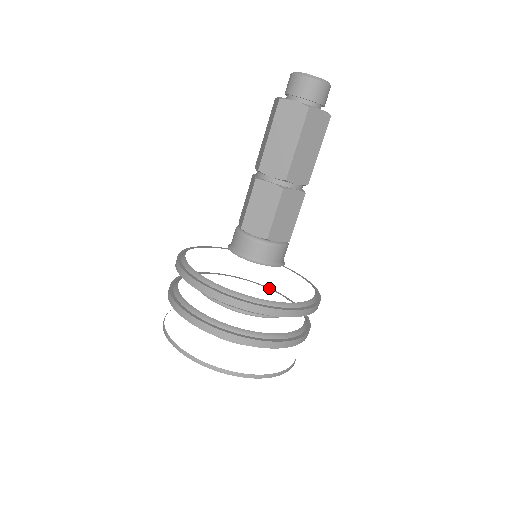
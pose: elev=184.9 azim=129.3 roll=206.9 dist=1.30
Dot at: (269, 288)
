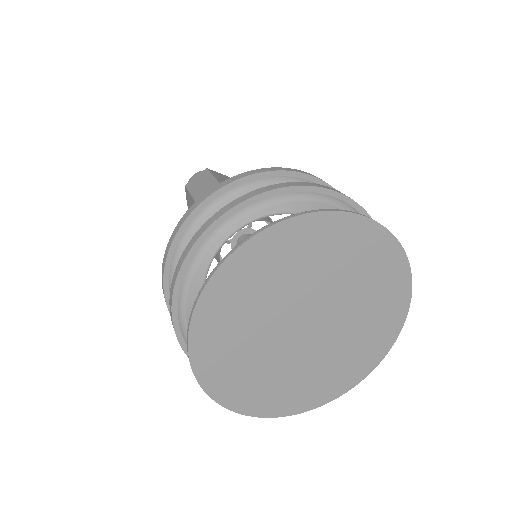
Dot at: occluded
